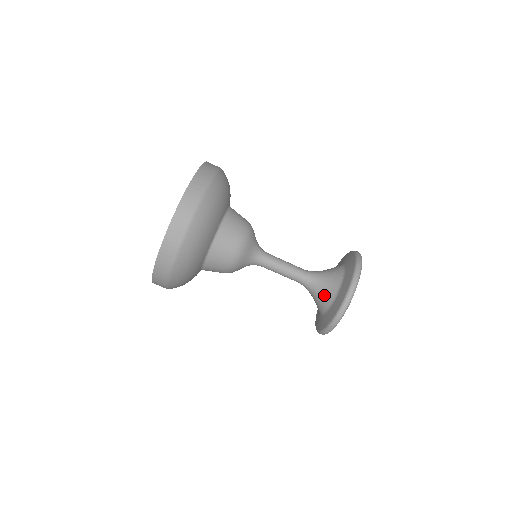
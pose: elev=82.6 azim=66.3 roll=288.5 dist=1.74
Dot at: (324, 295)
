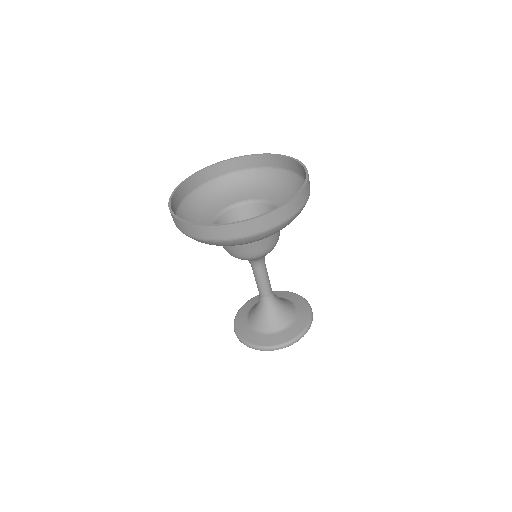
Dot at: (279, 318)
